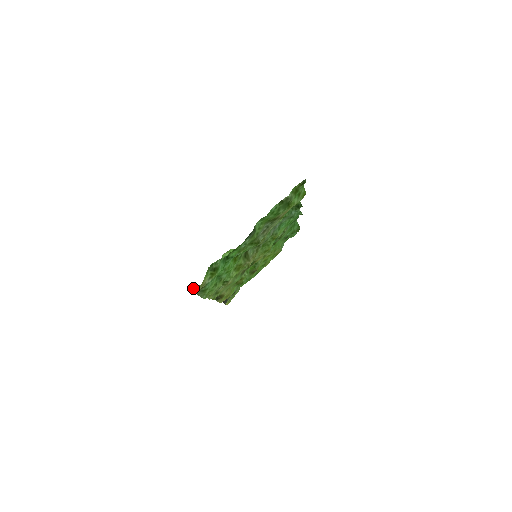
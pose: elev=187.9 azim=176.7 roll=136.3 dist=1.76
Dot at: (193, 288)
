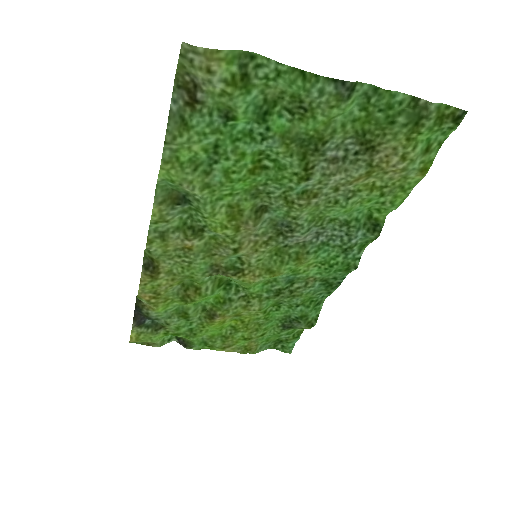
Dot at: (185, 69)
